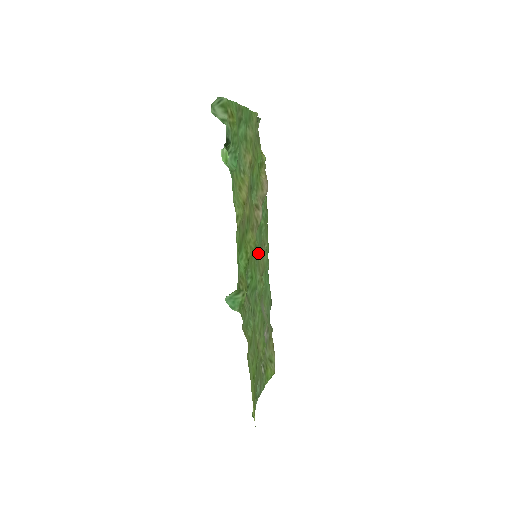
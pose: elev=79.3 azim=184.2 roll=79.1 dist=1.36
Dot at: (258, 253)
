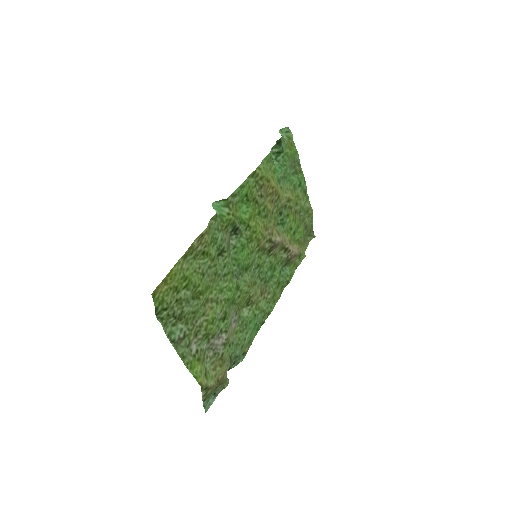
Dot at: (259, 278)
